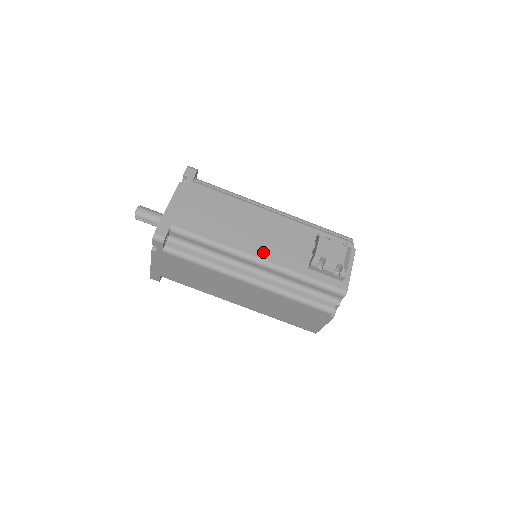
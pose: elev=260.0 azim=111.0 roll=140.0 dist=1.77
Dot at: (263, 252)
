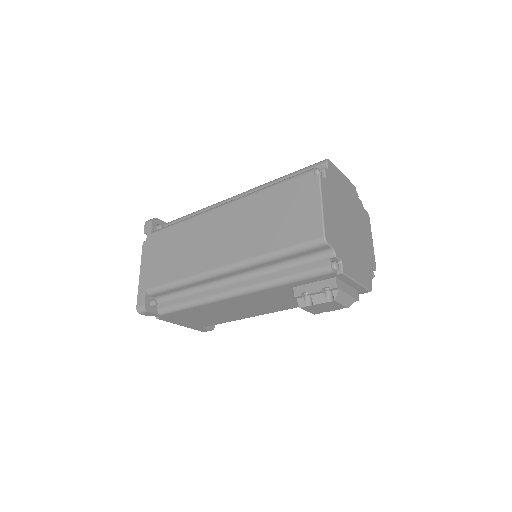
Dot at: (272, 310)
